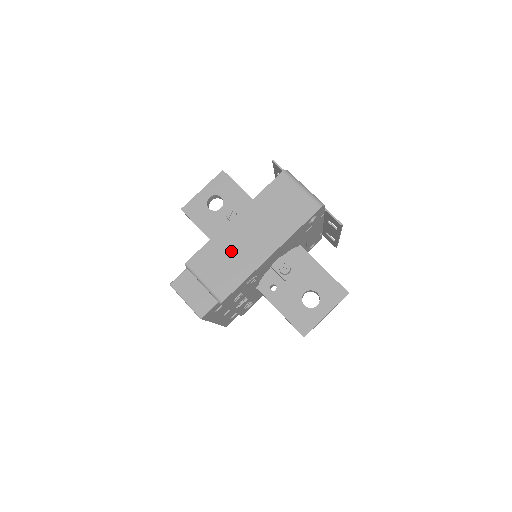
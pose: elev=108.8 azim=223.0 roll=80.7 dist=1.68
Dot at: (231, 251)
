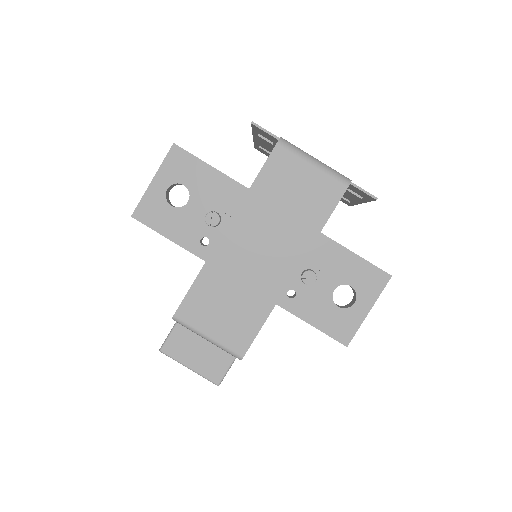
Dot at: (234, 284)
